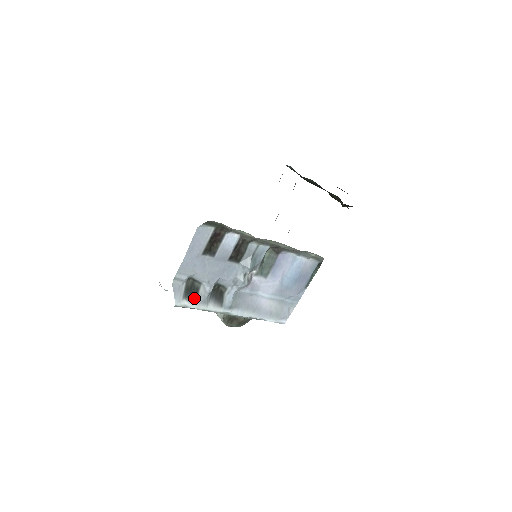
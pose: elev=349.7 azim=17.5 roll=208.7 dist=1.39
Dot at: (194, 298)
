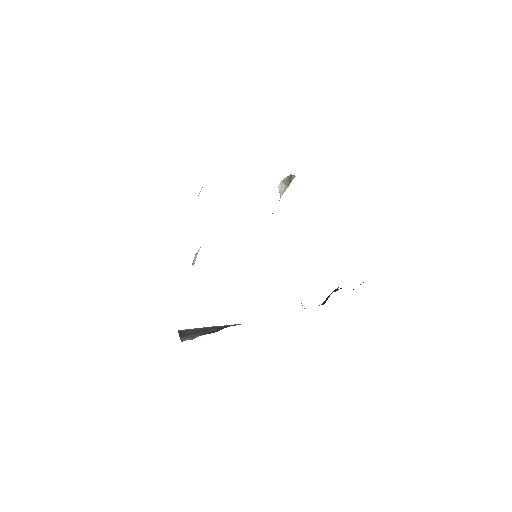
Dot at: occluded
